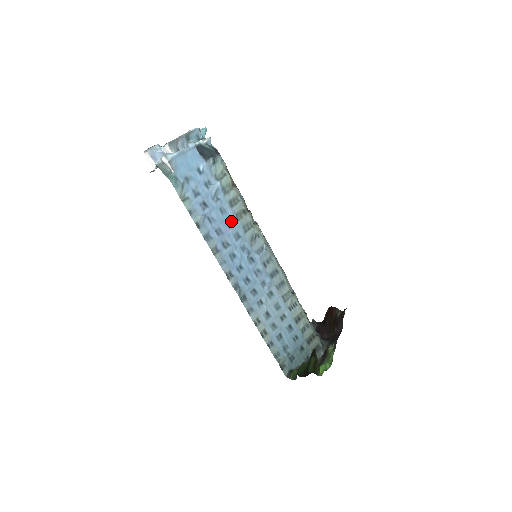
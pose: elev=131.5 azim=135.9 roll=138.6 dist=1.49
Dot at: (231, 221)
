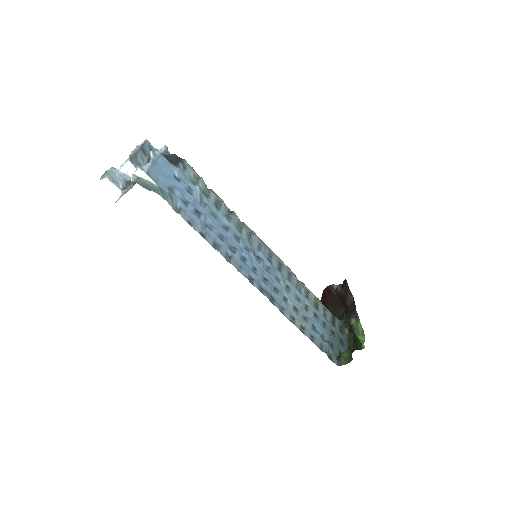
Dot at: (225, 224)
